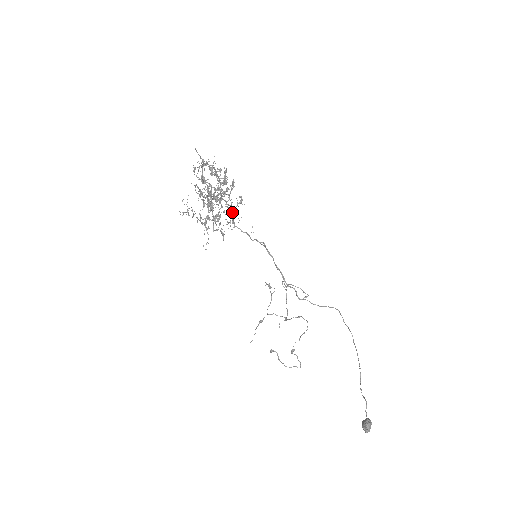
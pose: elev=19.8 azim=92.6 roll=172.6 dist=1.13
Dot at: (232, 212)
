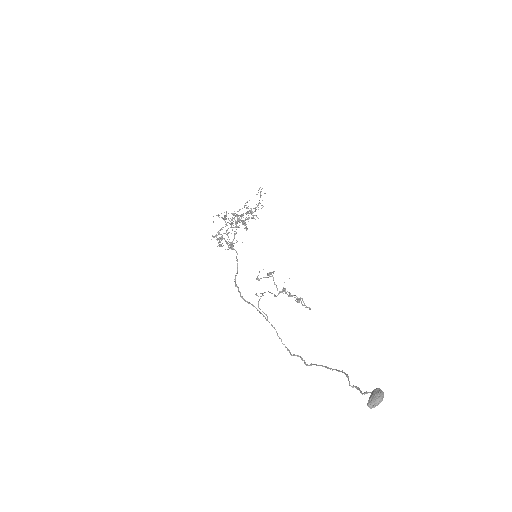
Dot at: occluded
